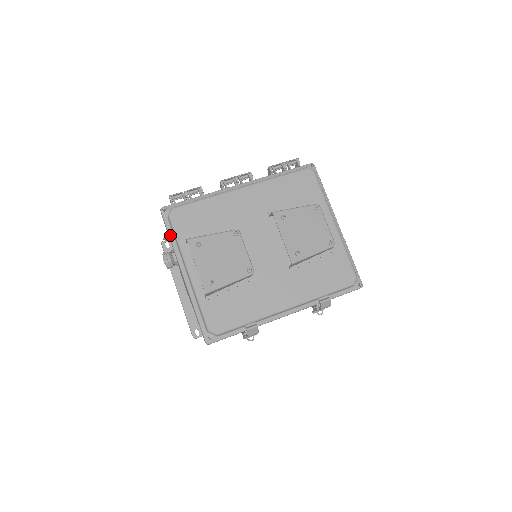
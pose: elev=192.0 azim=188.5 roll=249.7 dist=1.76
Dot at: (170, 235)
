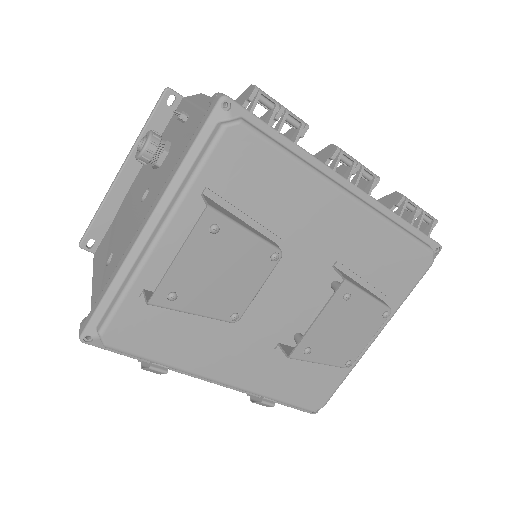
Dot at: (191, 152)
